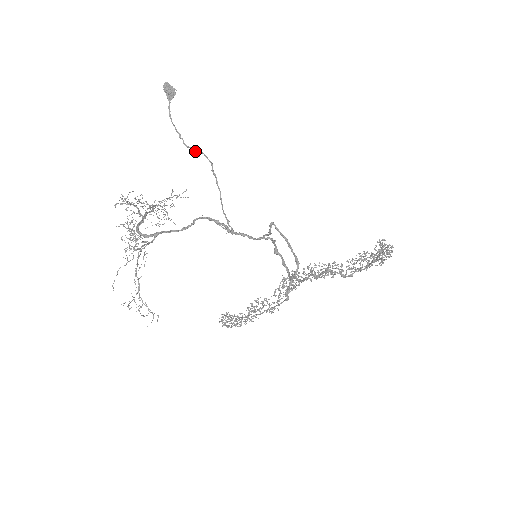
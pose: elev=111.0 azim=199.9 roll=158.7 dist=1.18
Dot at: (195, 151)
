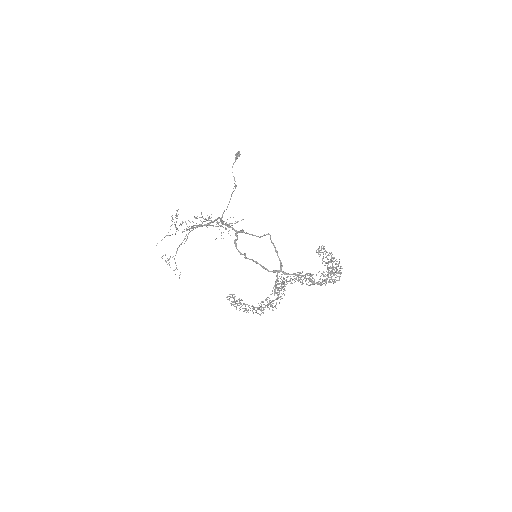
Dot at: (236, 186)
